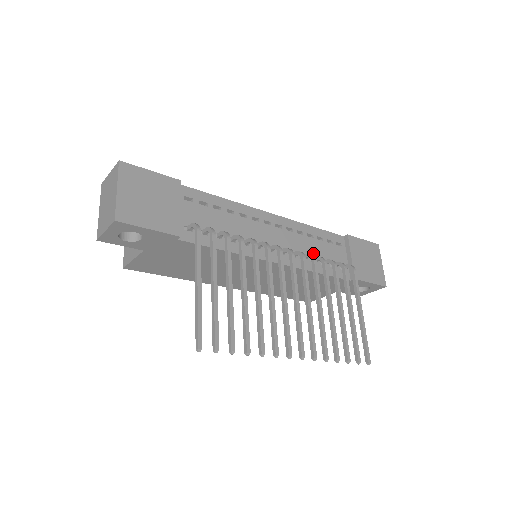
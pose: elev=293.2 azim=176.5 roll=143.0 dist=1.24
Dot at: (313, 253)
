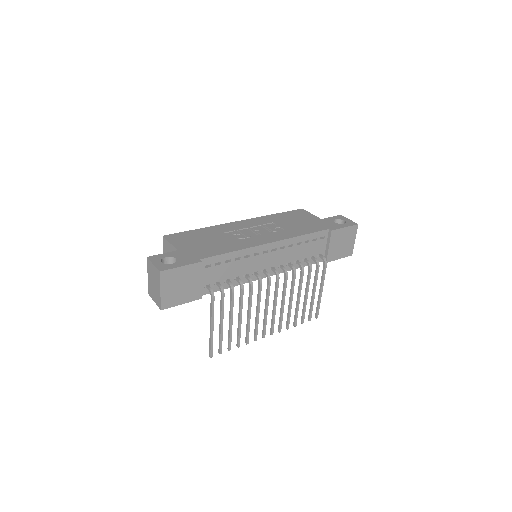
Dot at: (298, 256)
